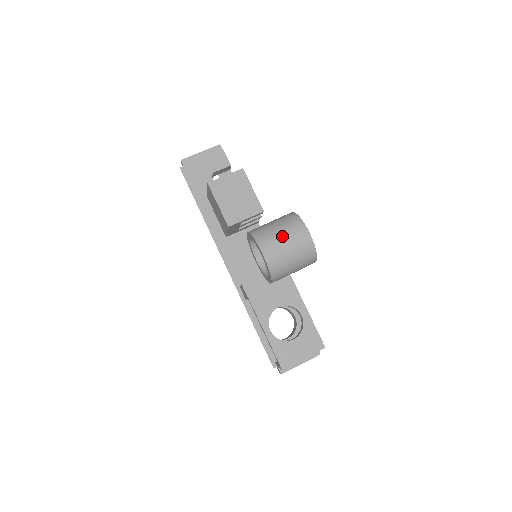
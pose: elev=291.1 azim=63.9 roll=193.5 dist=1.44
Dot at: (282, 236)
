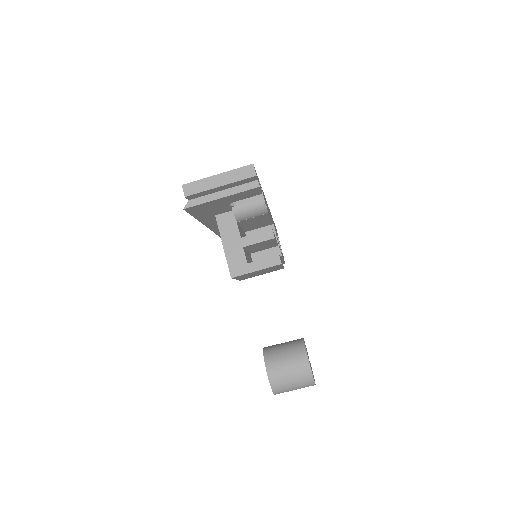
Dot at: occluded
